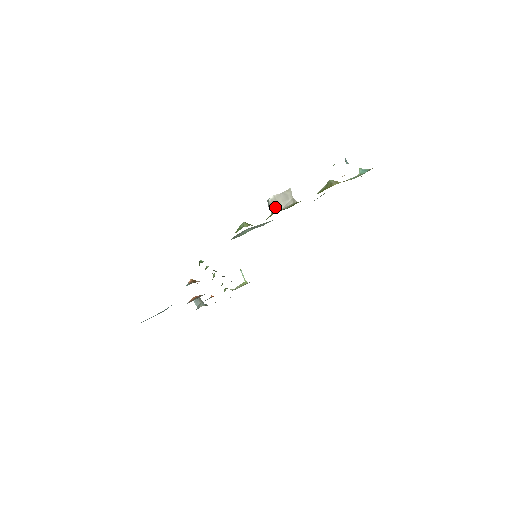
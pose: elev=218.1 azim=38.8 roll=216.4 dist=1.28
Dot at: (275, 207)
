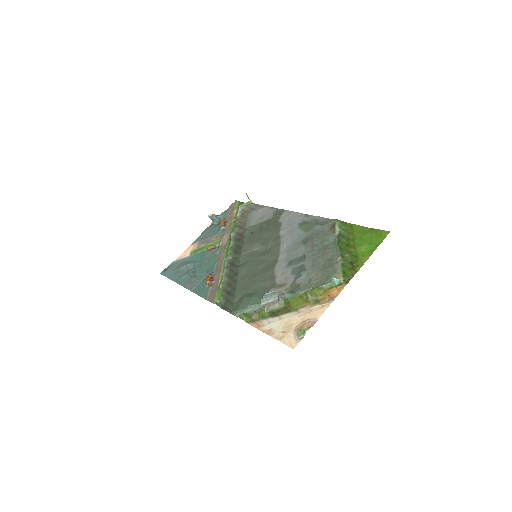
Dot at: (266, 306)
